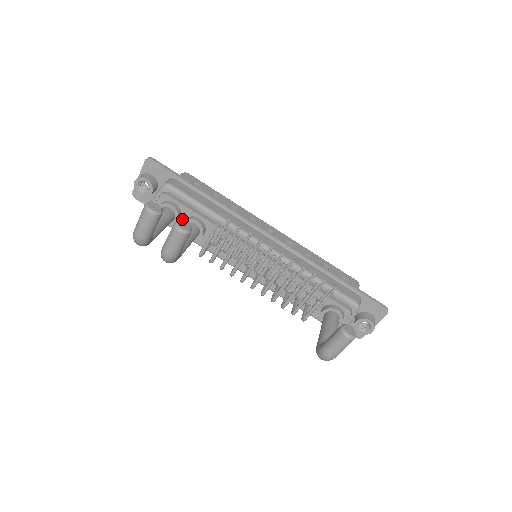
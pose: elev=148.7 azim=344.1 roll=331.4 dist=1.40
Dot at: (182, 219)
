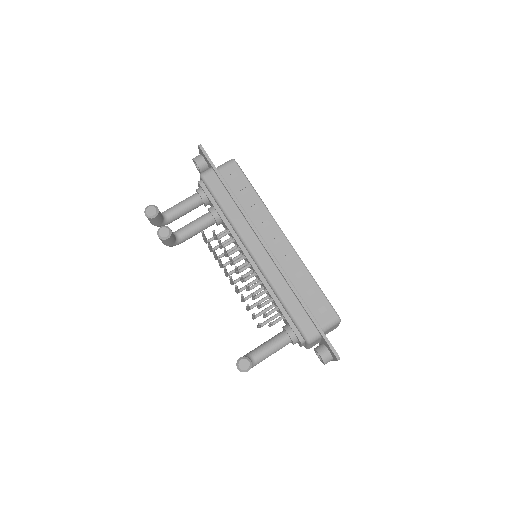
Dot at: (211, 204)
